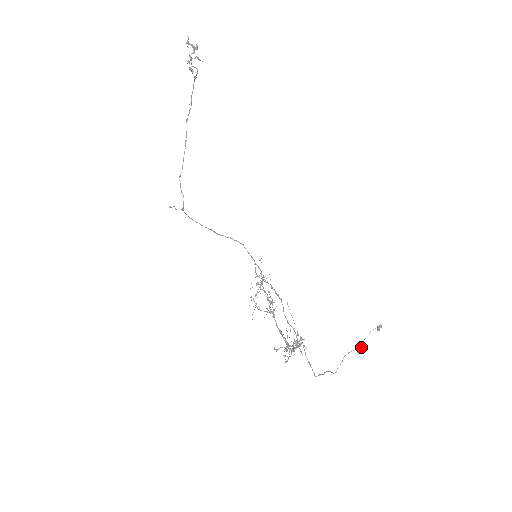
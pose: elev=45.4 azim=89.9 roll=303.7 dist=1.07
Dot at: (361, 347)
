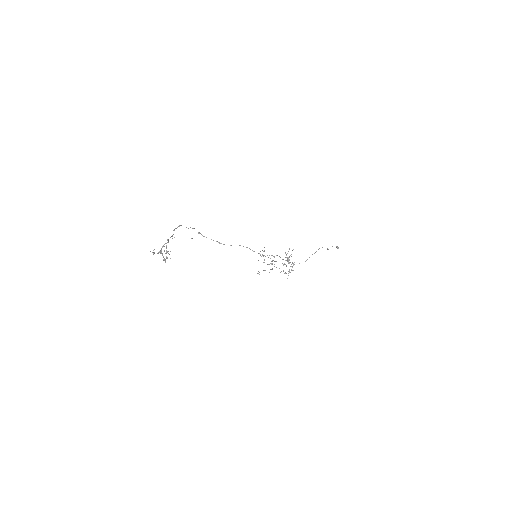
Dot at: occluded
